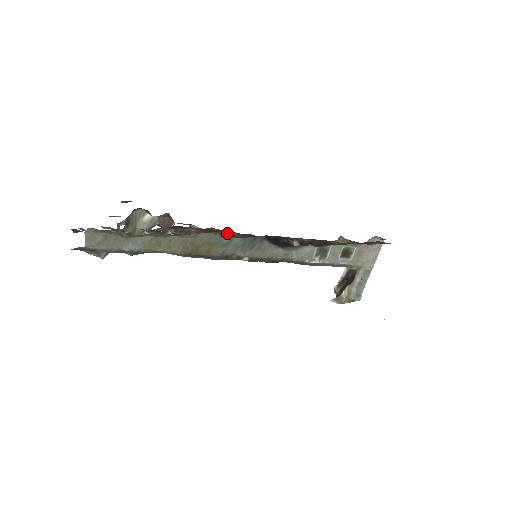
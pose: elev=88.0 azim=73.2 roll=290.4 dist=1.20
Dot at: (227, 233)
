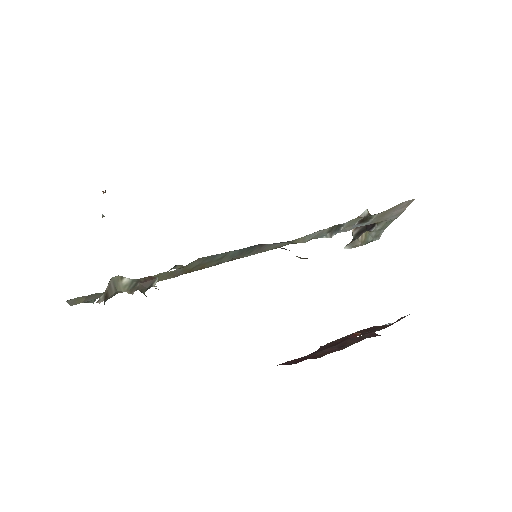
Dot at: occluded
